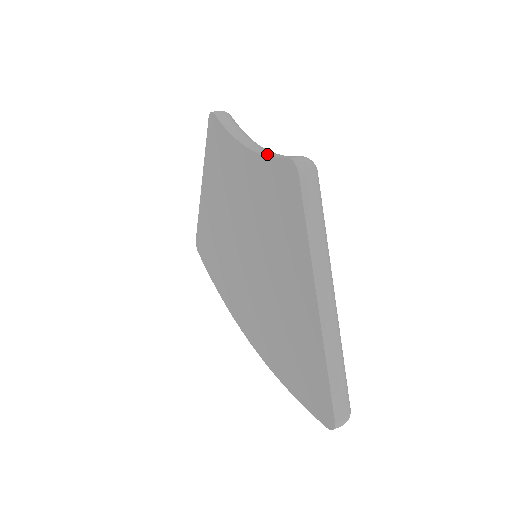
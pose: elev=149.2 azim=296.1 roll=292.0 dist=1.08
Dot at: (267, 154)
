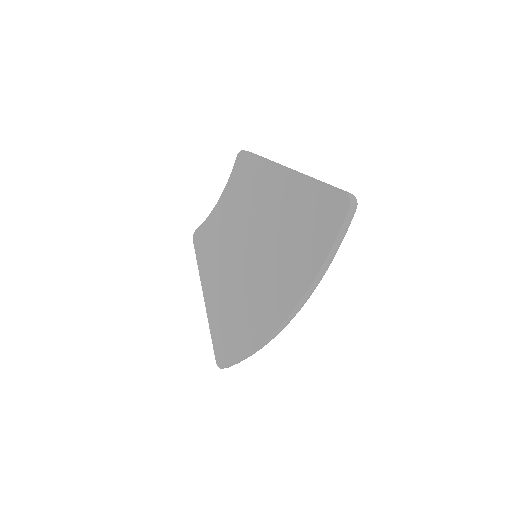
Dot at: (229, 183)
